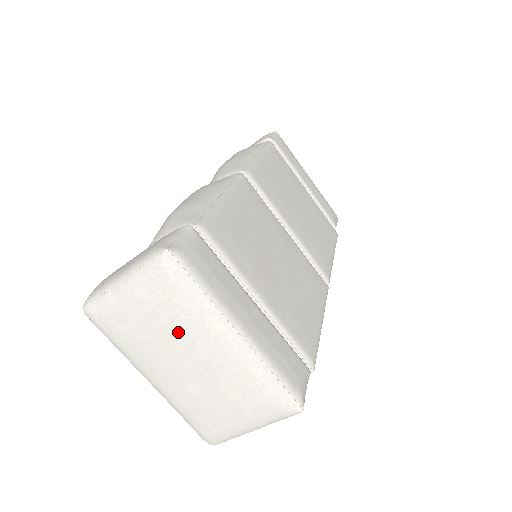
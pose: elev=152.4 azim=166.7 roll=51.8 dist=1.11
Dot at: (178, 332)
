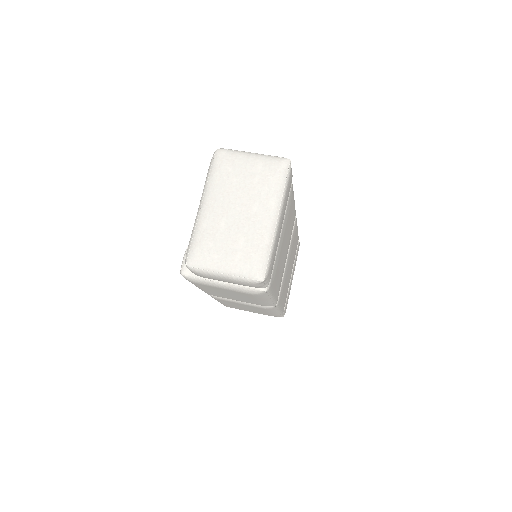
Dot at: (254, 191)
